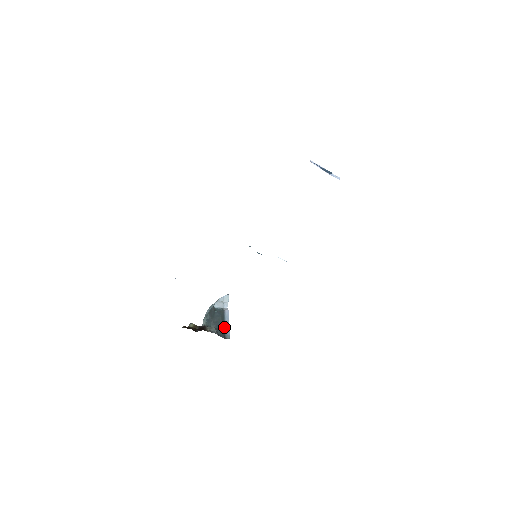
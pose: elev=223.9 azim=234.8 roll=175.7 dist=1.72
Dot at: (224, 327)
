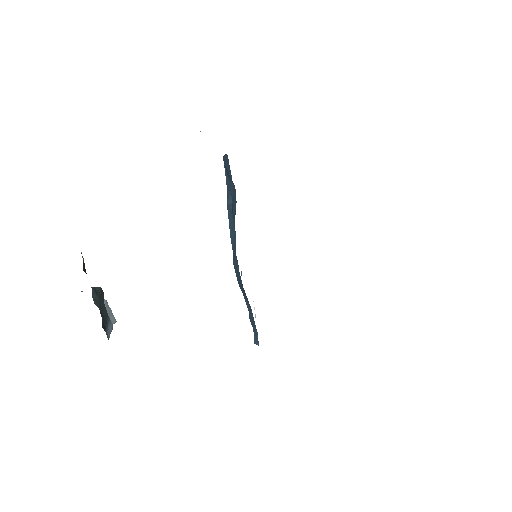
Dot at: (106, 324)
